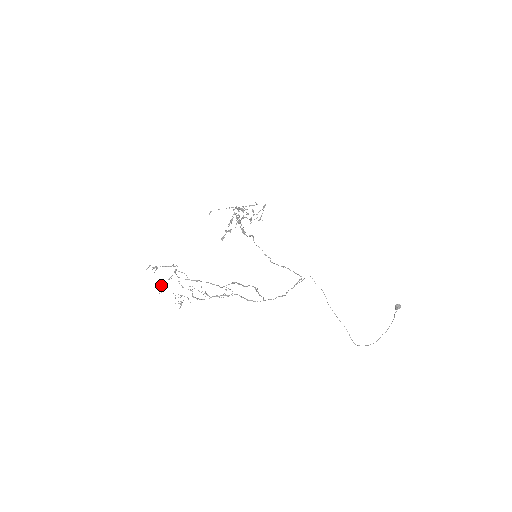
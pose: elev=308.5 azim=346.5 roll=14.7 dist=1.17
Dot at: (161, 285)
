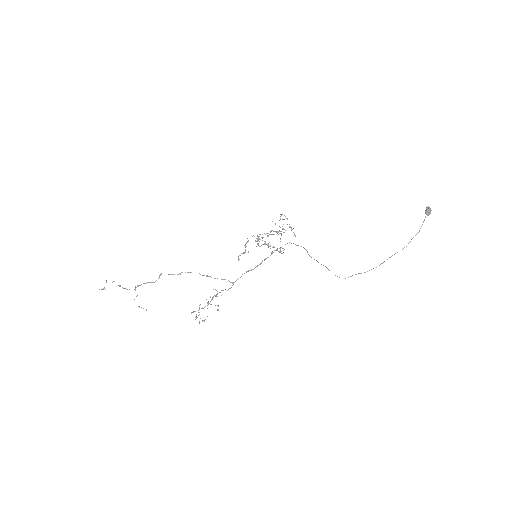
Dot at: occluded
